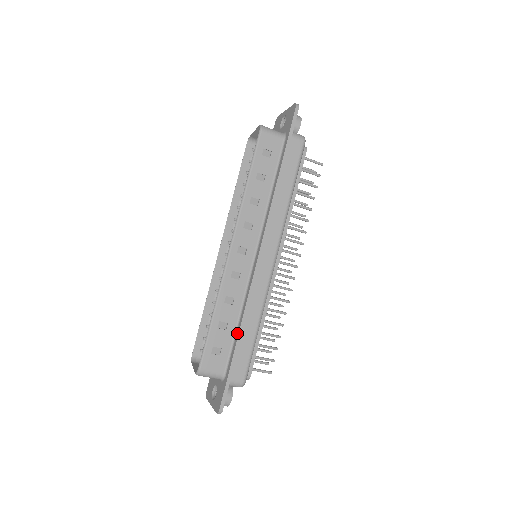
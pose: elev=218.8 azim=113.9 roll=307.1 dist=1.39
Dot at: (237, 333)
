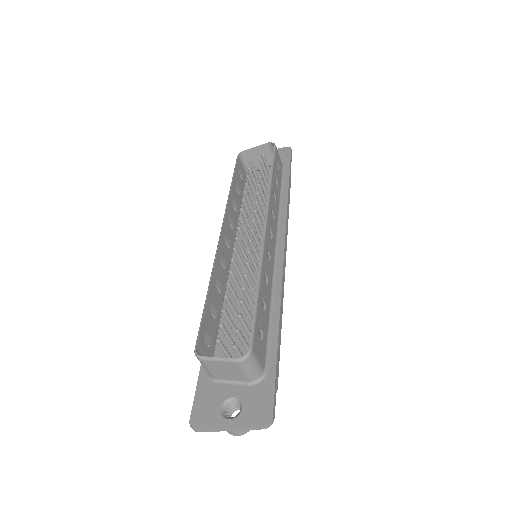
Dot at: (275, 320)
